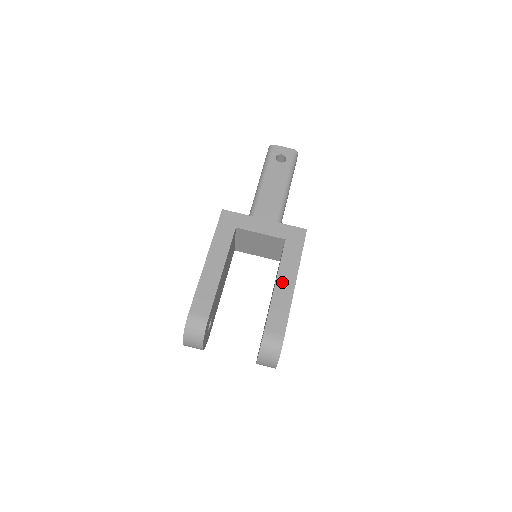
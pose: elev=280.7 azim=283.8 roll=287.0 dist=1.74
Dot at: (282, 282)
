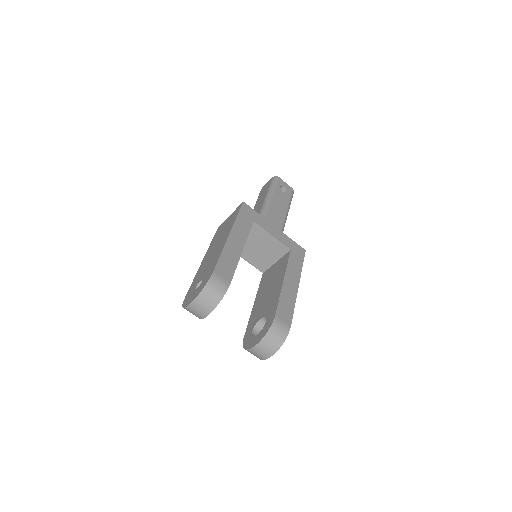
Dot at: (289, 282)
